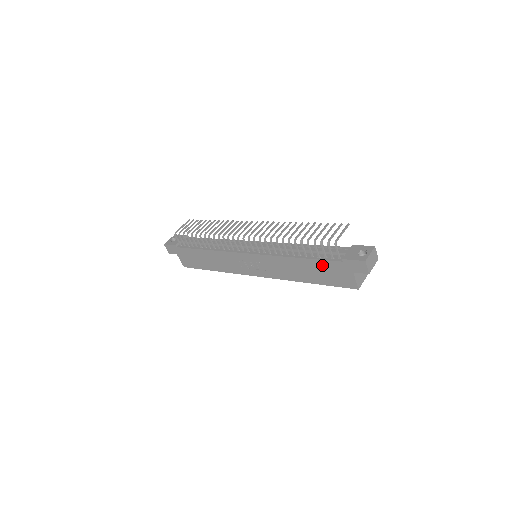
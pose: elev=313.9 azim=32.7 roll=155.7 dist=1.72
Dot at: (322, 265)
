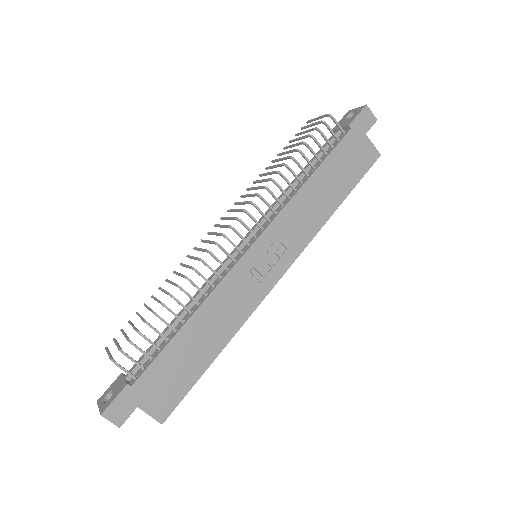
Dot at: (337, 158)
